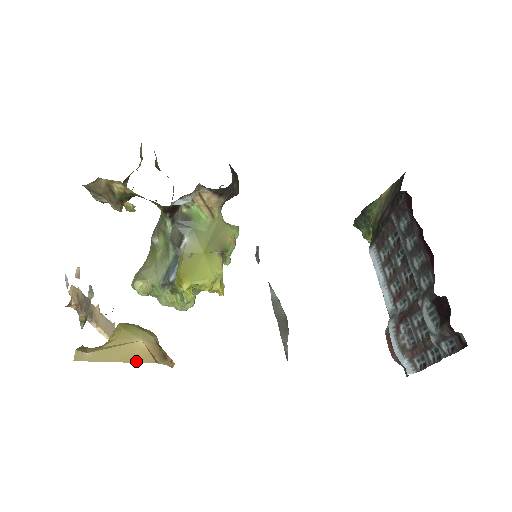
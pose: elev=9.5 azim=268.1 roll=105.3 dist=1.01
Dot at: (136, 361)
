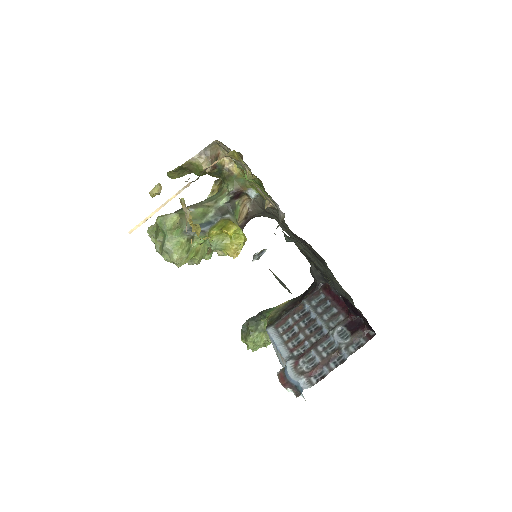
Dot at: occluded
